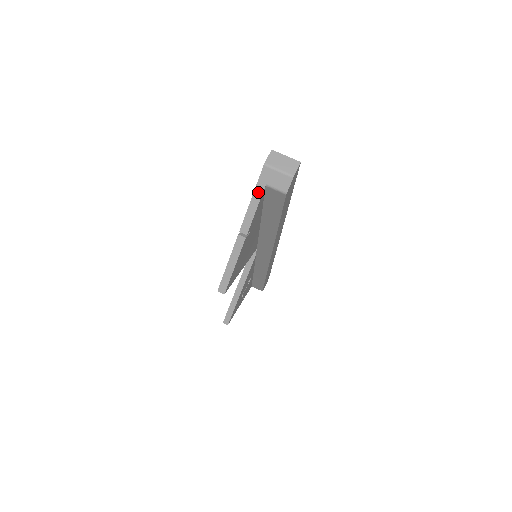
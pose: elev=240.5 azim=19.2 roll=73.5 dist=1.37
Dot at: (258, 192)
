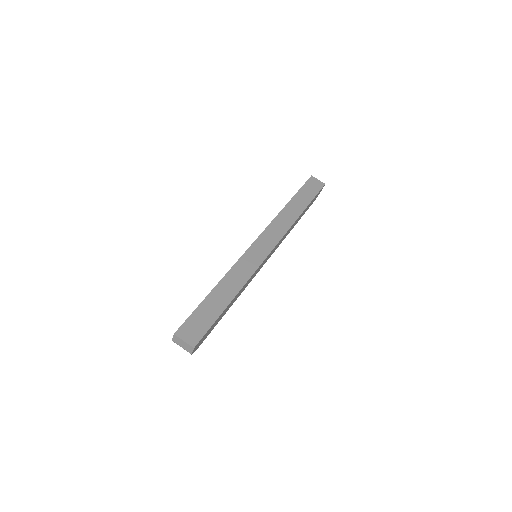
Dot at: occluded
